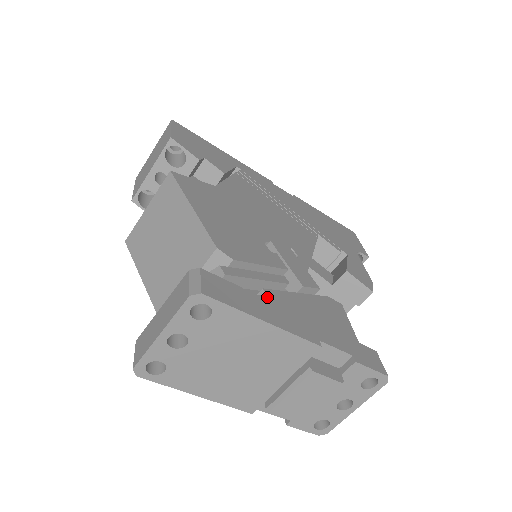
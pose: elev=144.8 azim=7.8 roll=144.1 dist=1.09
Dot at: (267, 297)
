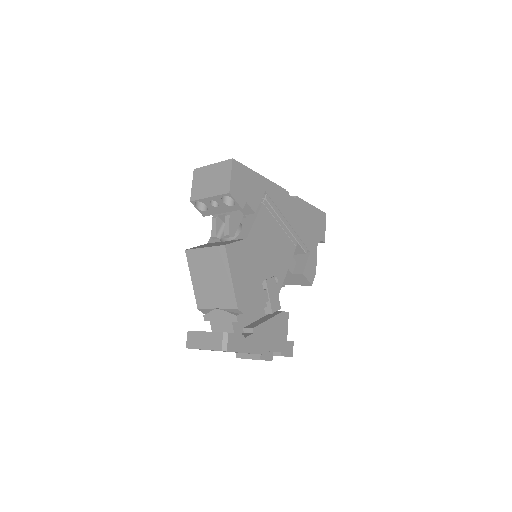
Dot at: (253, 334)
